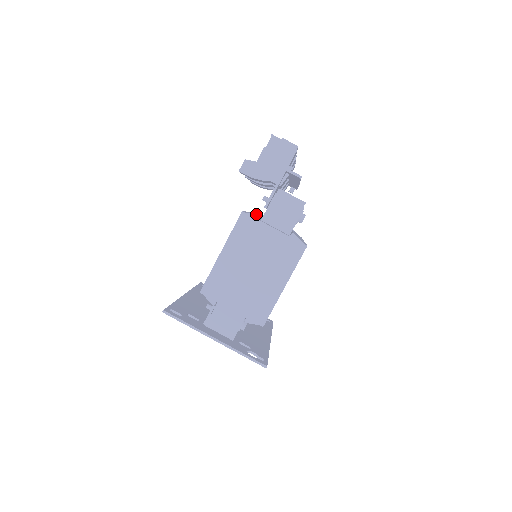
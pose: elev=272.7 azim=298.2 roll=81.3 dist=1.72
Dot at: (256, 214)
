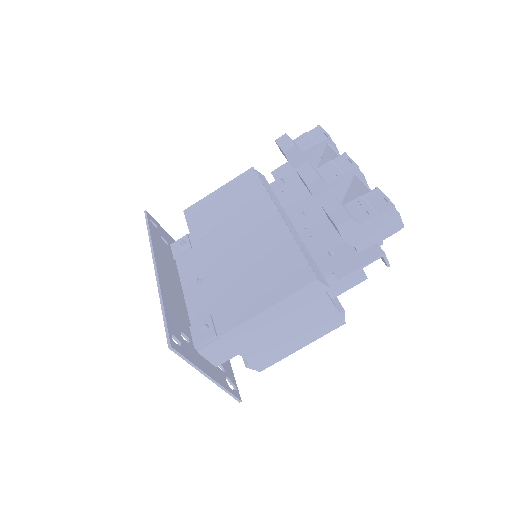
Dot at: (328, 286)
